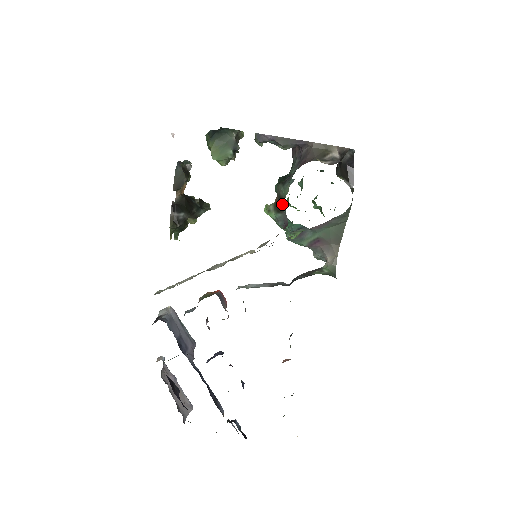
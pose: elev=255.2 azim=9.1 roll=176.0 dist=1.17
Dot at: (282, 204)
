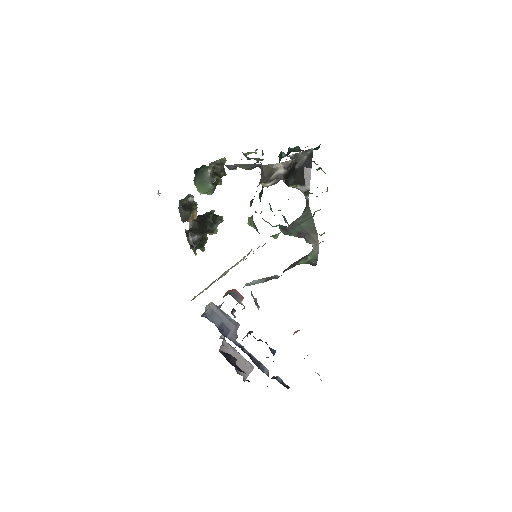
Dot at: occluded
